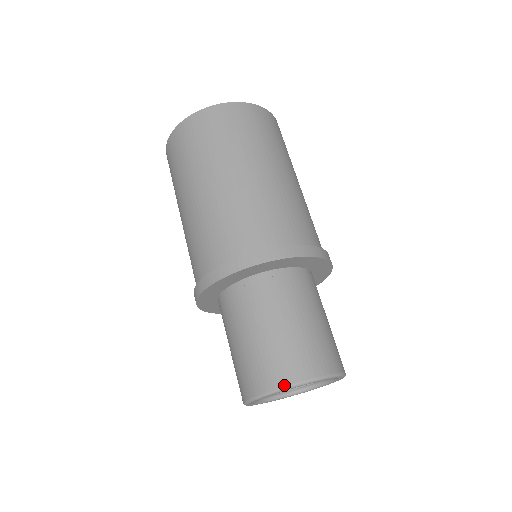
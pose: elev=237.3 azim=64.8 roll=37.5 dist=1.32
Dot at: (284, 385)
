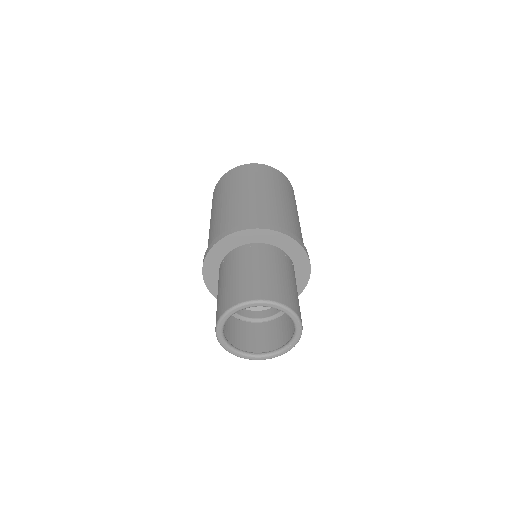
Dot at: (280, 302)
